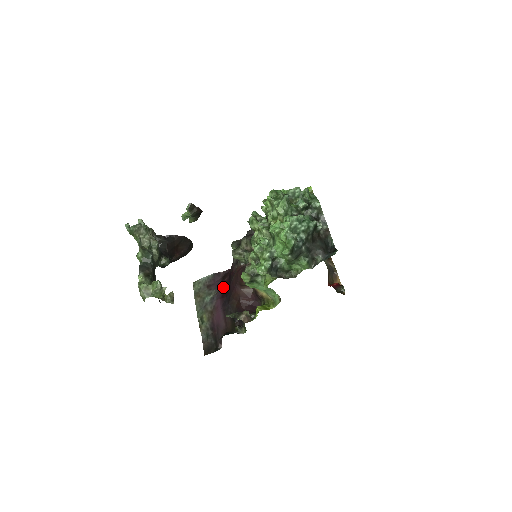
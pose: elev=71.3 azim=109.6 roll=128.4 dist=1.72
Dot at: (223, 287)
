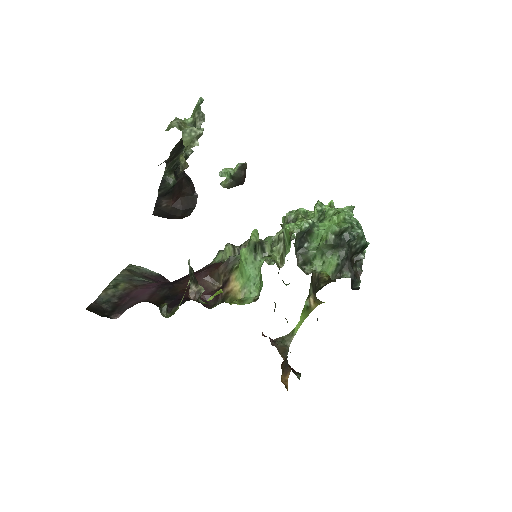
Dot at: occluded
